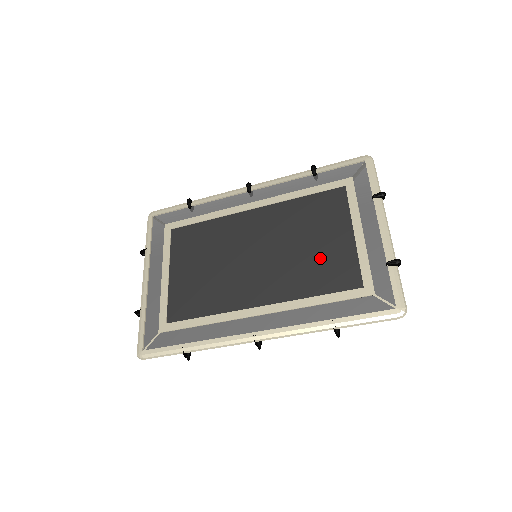
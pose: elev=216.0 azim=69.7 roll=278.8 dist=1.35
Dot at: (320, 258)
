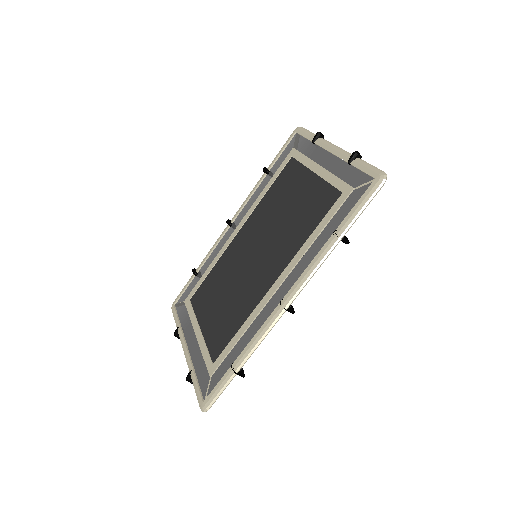
Dot at: (300, 210)
